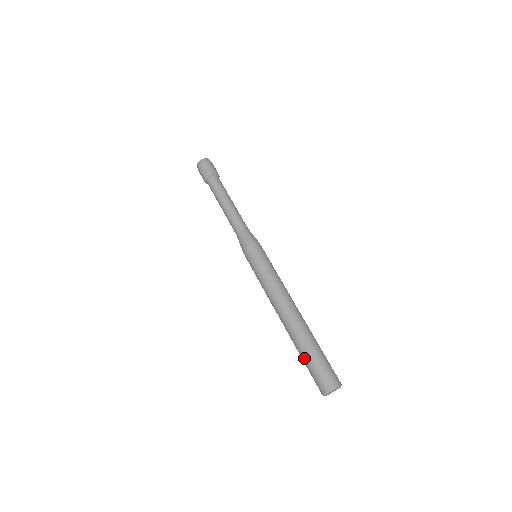
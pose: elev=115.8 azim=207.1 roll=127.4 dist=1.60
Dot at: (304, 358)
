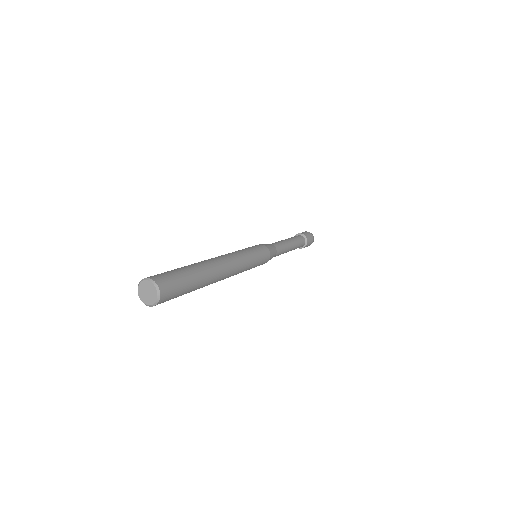
Dot at: occluded
